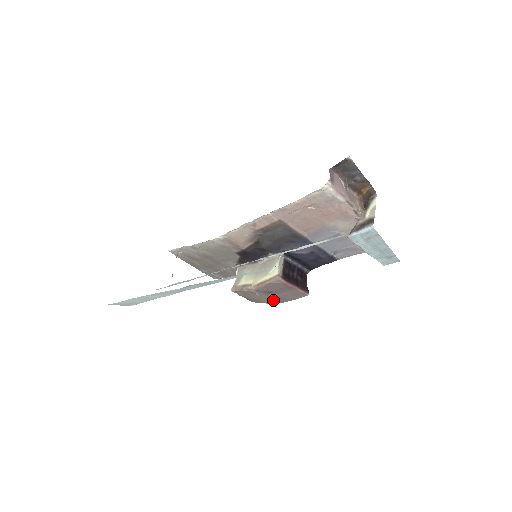
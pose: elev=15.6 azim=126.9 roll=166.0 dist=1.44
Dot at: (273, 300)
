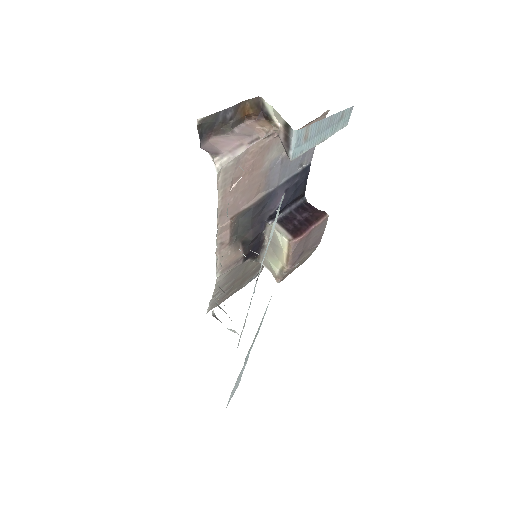
Dot at: (312, 250)
